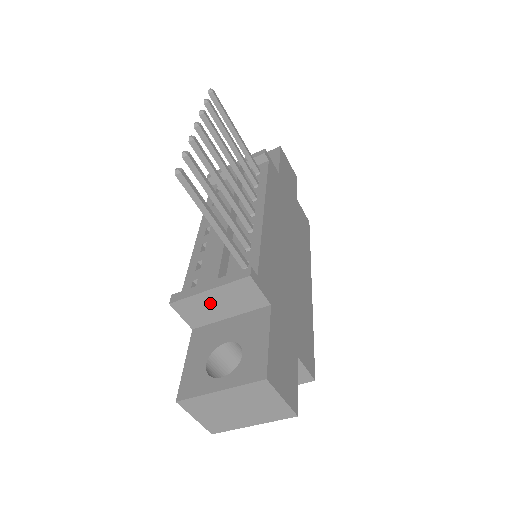
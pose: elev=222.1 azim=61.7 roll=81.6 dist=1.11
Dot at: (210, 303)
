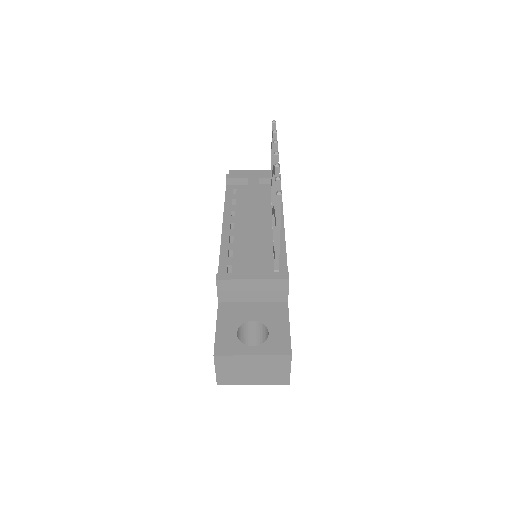
Dot at: (247, 288)
